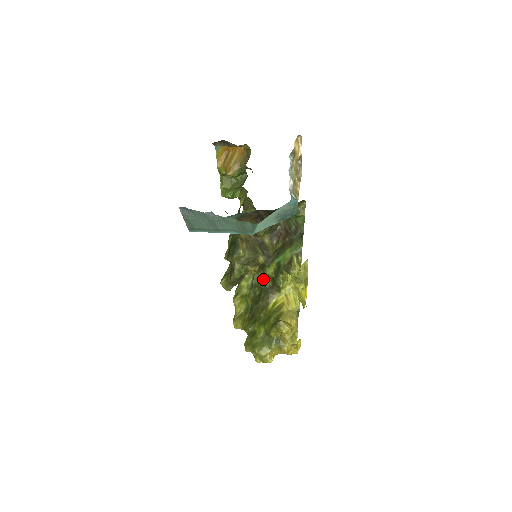
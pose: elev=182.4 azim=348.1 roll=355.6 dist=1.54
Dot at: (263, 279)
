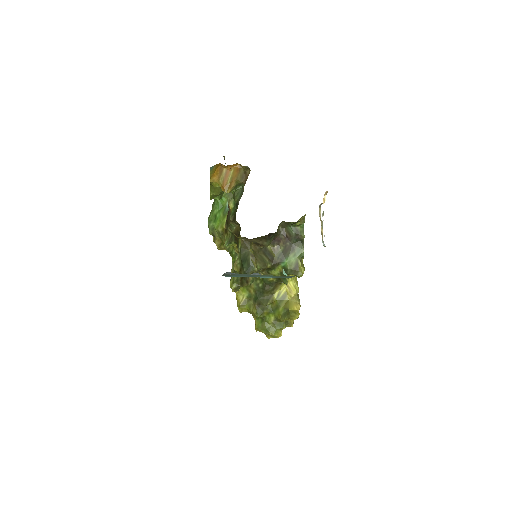
Dot at: occluded
